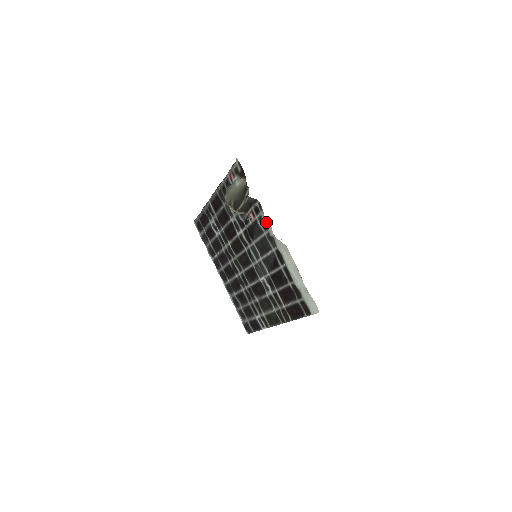
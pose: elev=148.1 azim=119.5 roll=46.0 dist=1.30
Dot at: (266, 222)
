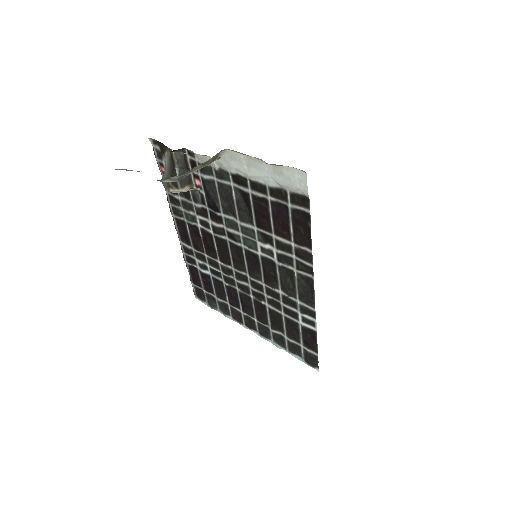
Dot at: (204, 161)
